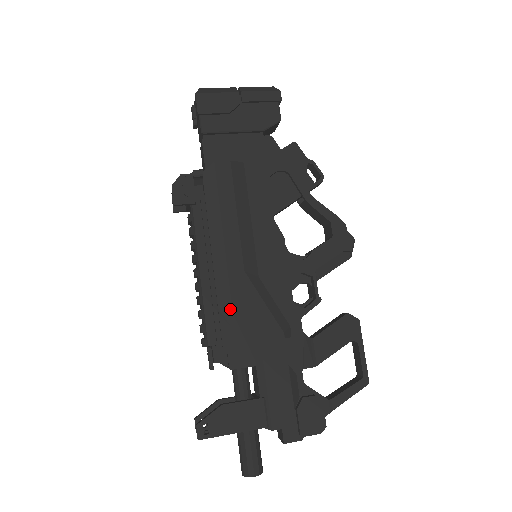
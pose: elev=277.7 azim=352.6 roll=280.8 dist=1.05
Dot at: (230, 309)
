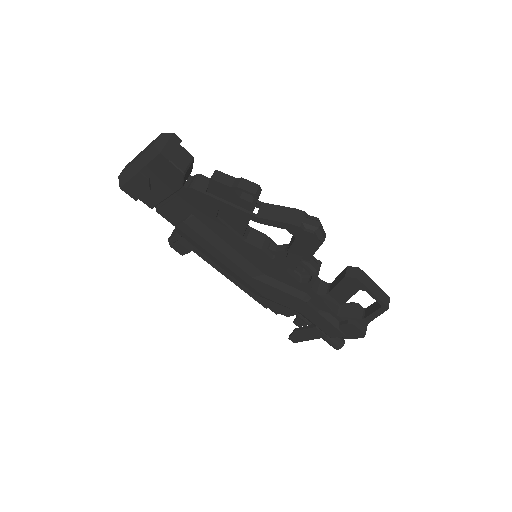
Dot at: (261, 295)
